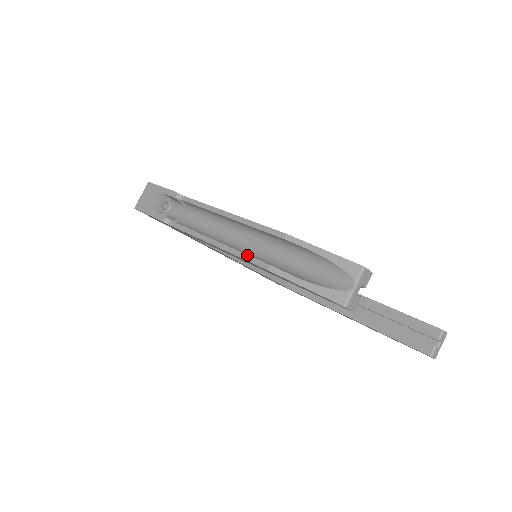
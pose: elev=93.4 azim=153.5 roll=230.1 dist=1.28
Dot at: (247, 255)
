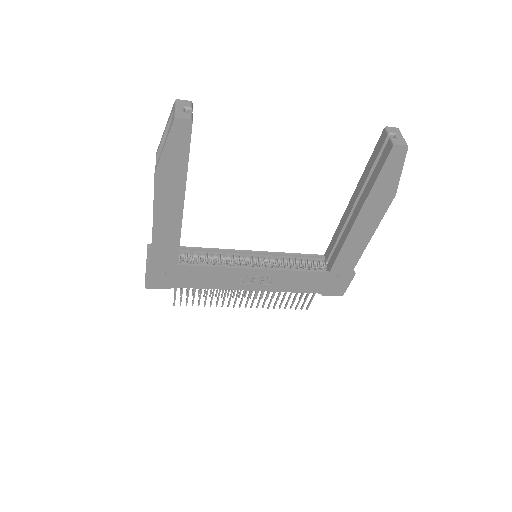
Dot at: (154, 190)
